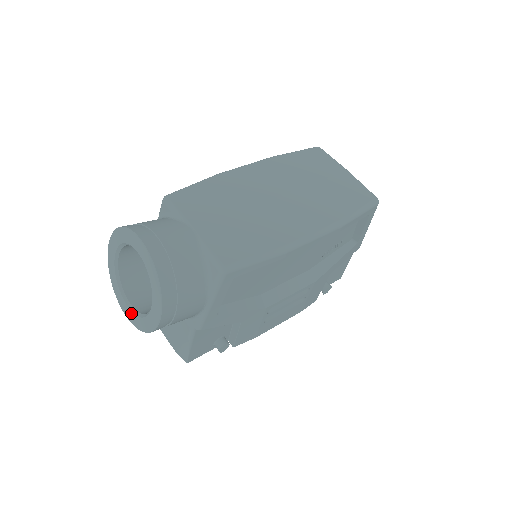
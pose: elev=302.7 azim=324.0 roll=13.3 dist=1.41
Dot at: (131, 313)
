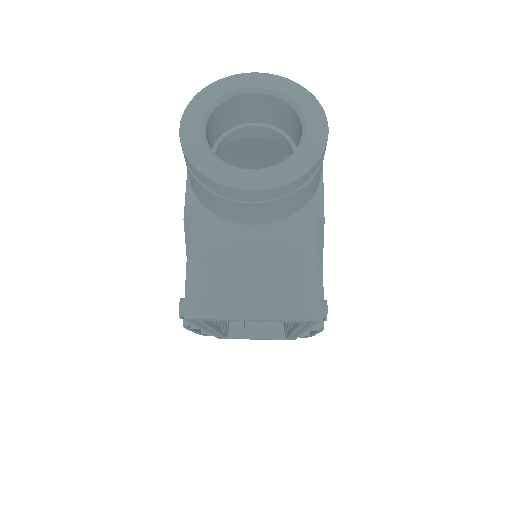
Dot at: (268, 171)
